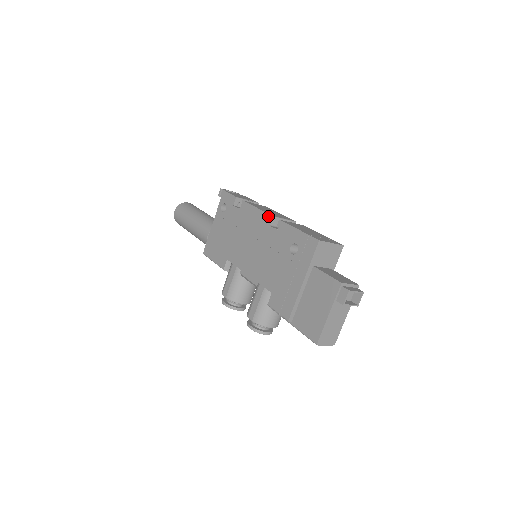
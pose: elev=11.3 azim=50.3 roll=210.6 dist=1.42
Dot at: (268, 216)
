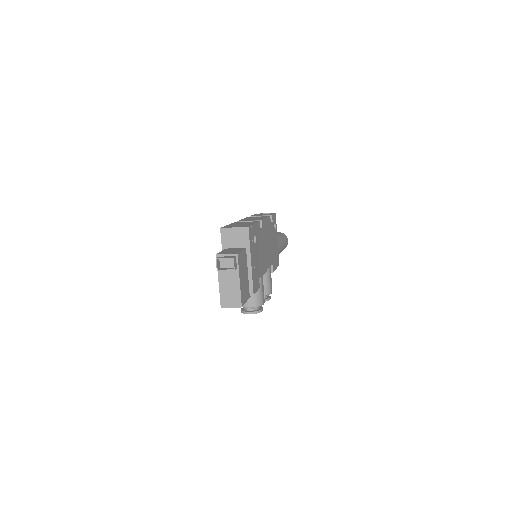
Dot at: occluded
